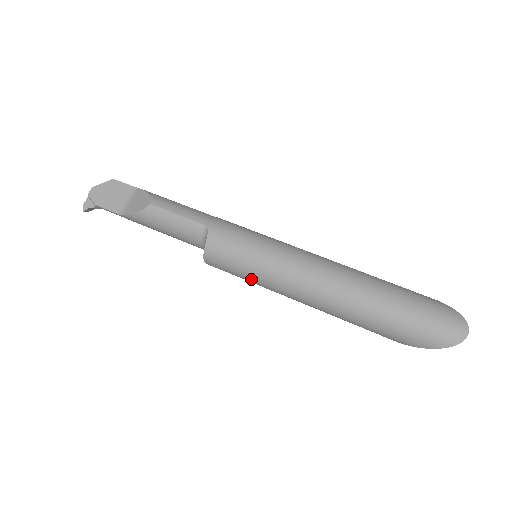
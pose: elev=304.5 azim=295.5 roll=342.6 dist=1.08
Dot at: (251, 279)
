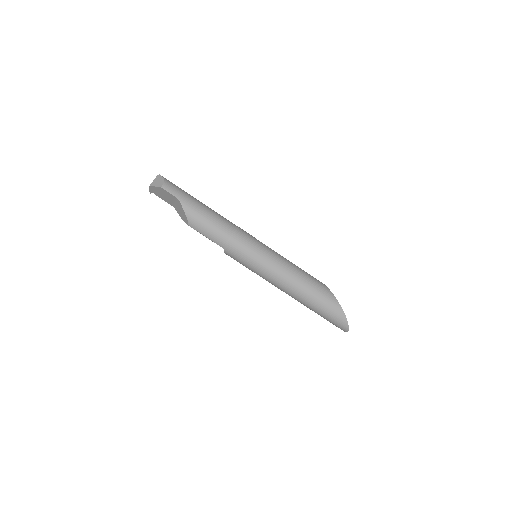
Dot at: occluded
